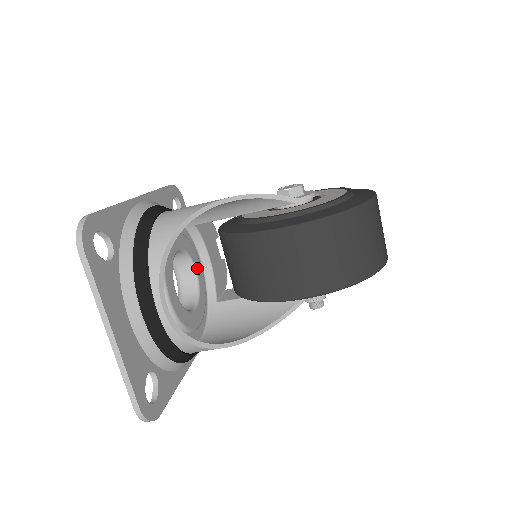
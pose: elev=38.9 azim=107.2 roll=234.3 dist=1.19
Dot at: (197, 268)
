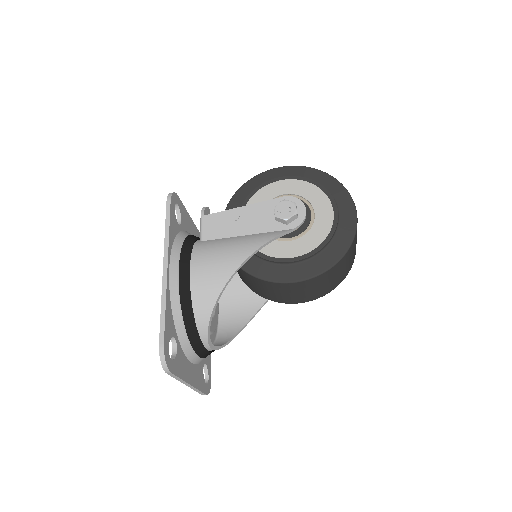
Dot at: occluded
